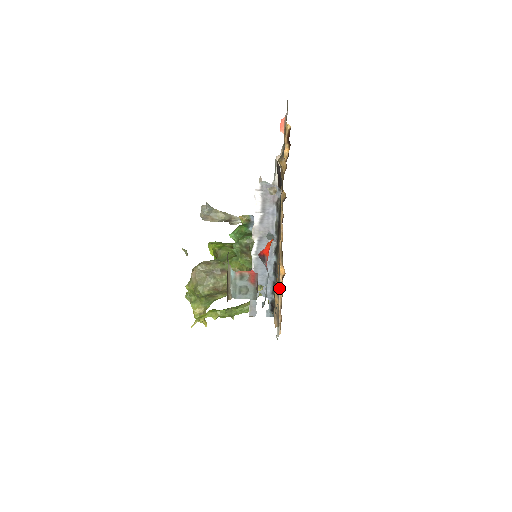
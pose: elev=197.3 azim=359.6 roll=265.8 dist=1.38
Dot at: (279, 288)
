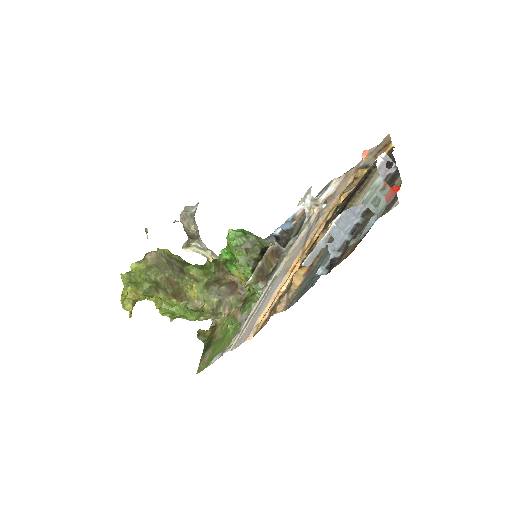
Dot at: (312, 268)
